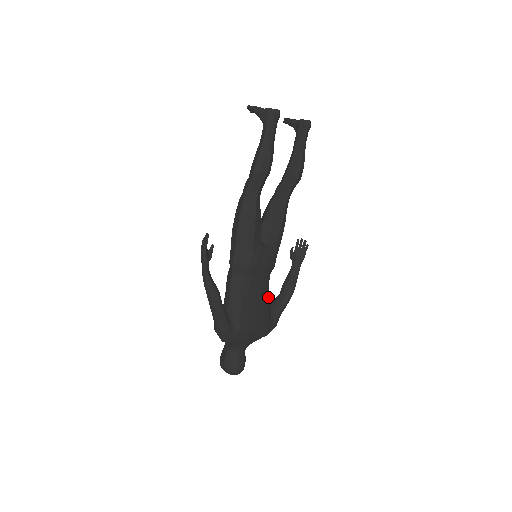
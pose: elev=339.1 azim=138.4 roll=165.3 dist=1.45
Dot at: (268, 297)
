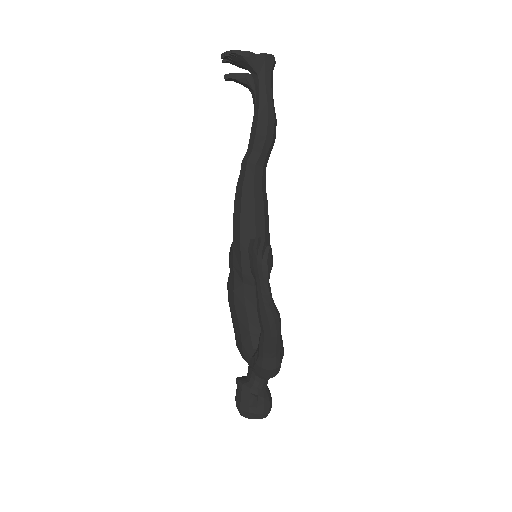
Dot at: occluded
